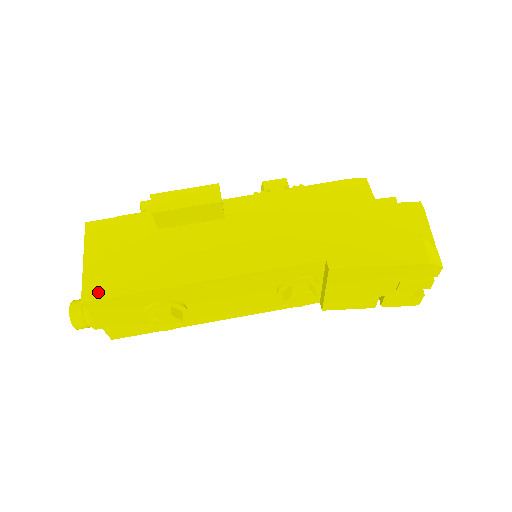
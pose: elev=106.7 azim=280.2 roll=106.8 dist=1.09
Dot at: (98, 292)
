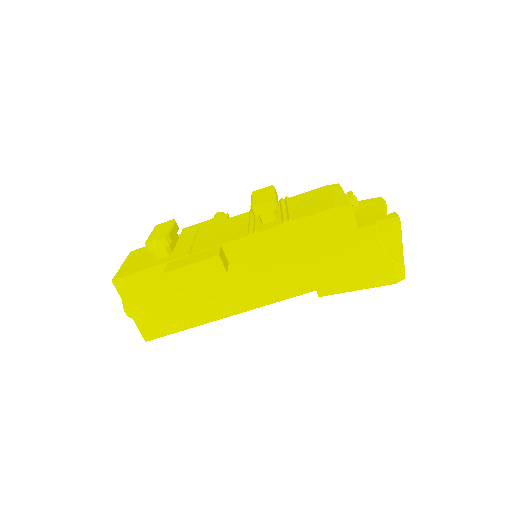
Dot at: (154, 334)
